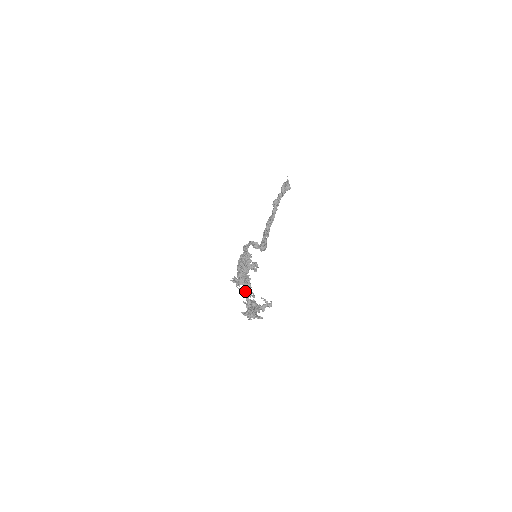
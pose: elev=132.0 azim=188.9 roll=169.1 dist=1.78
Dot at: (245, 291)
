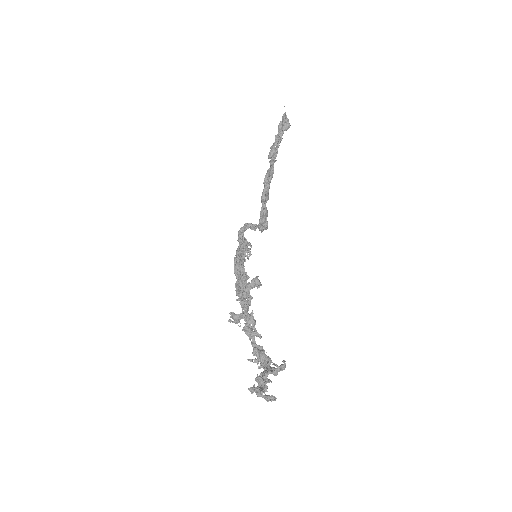
Dot at: (248, 332)
